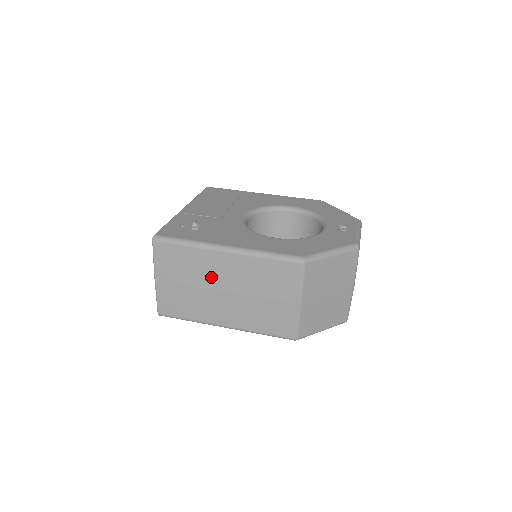
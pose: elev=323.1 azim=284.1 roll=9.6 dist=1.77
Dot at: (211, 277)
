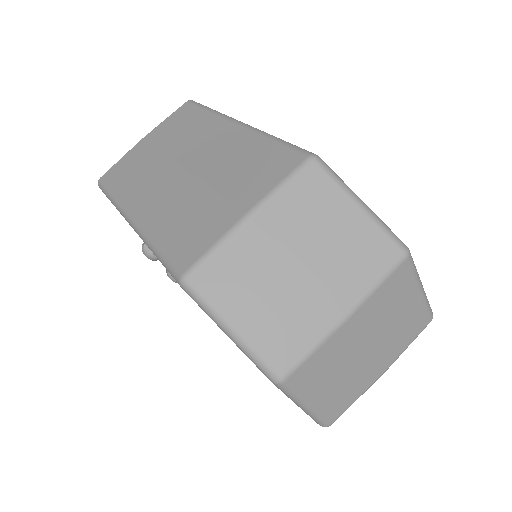
Dot at: (191, 148)
